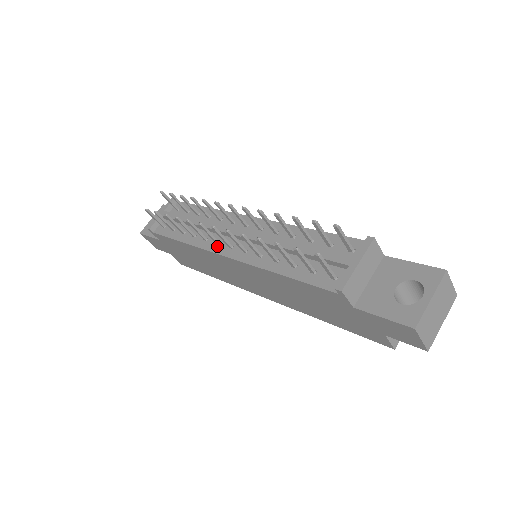
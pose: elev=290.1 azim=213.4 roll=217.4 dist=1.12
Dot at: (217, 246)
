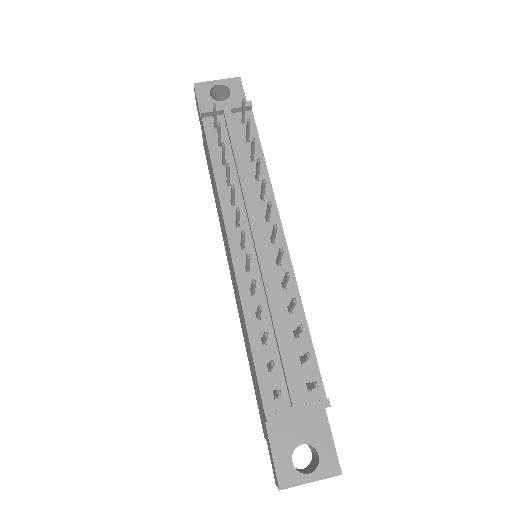
Dot at: (234, 227)
